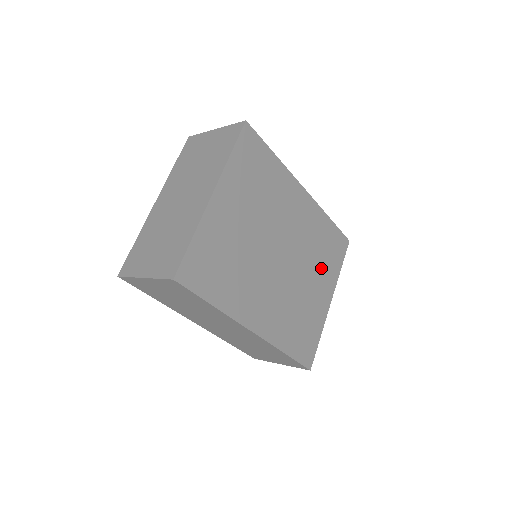
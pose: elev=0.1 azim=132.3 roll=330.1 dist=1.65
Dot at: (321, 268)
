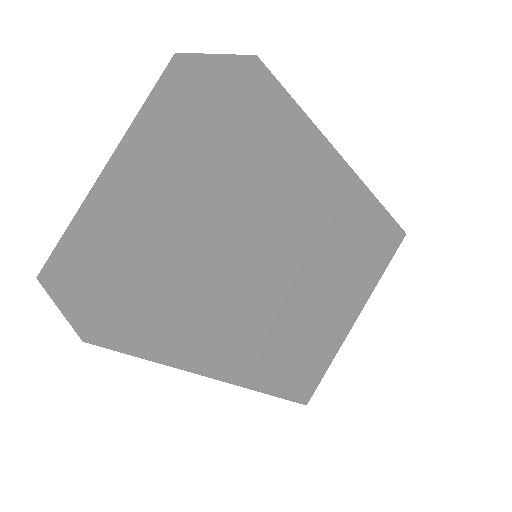
Dot at: (351, 278)
